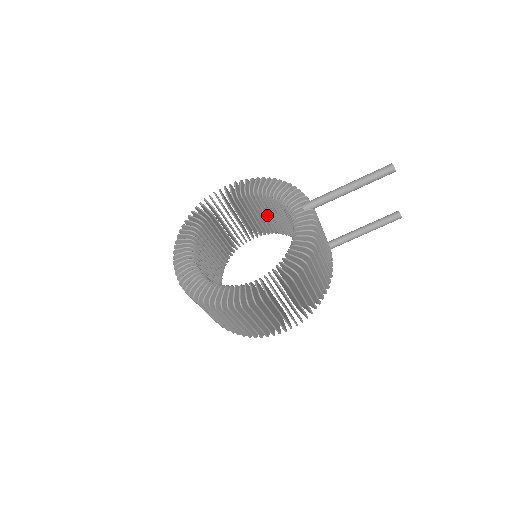
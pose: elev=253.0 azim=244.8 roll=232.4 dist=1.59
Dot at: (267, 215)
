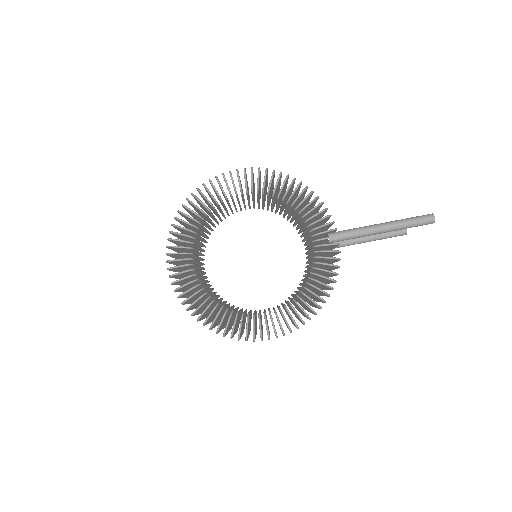
Dot at: (273, 203)
